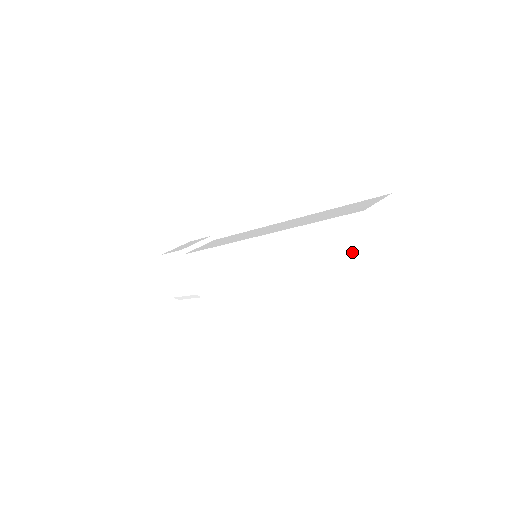
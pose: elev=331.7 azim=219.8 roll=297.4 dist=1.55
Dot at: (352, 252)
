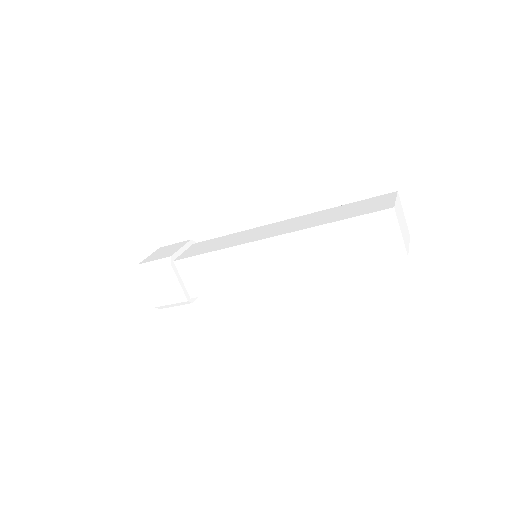
Dot at: (377, 245)
